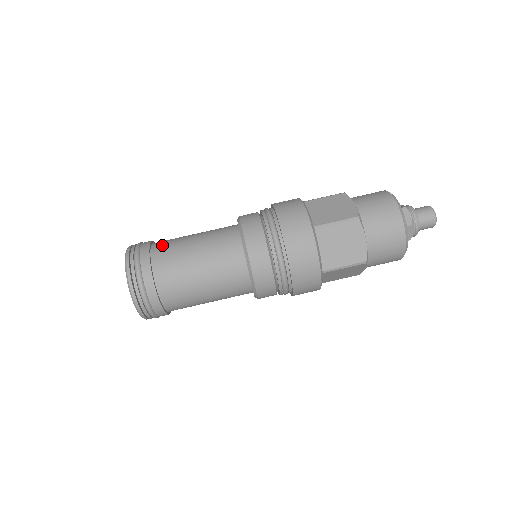
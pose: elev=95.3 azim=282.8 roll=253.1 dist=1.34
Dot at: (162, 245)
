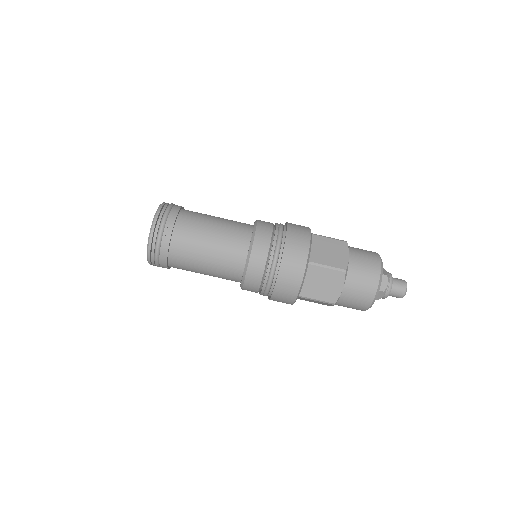
Dot at: (180, 246)
